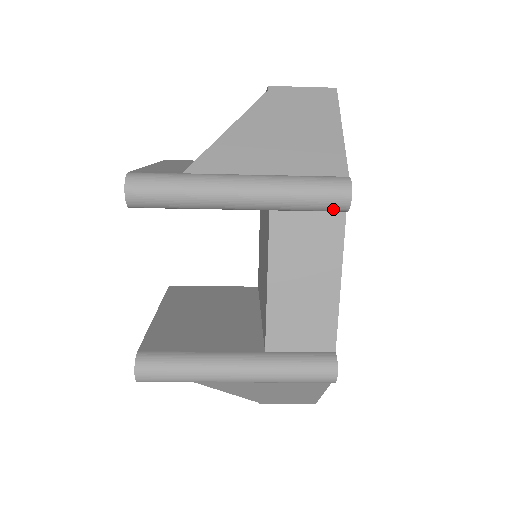
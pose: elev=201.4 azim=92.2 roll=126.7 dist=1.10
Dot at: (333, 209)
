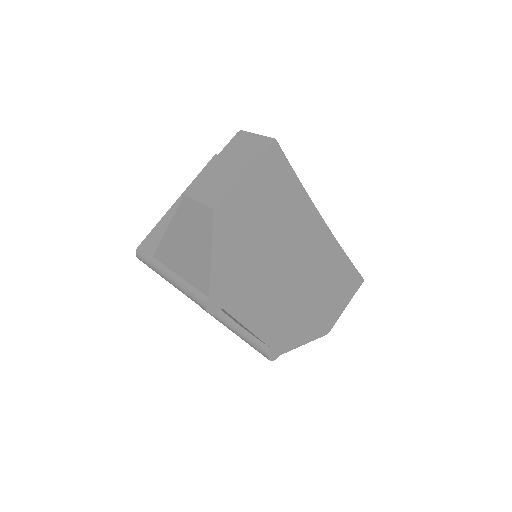
Dot at: occluded
